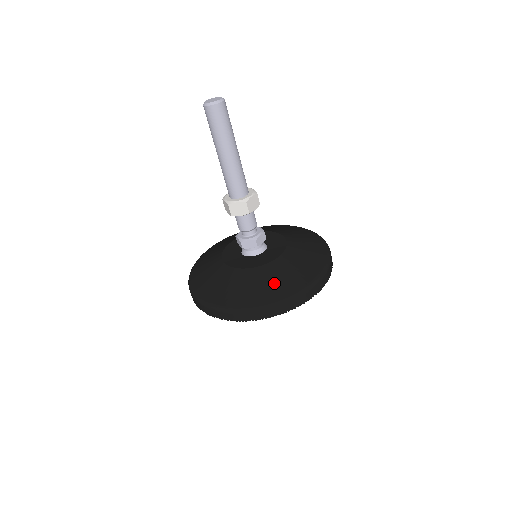
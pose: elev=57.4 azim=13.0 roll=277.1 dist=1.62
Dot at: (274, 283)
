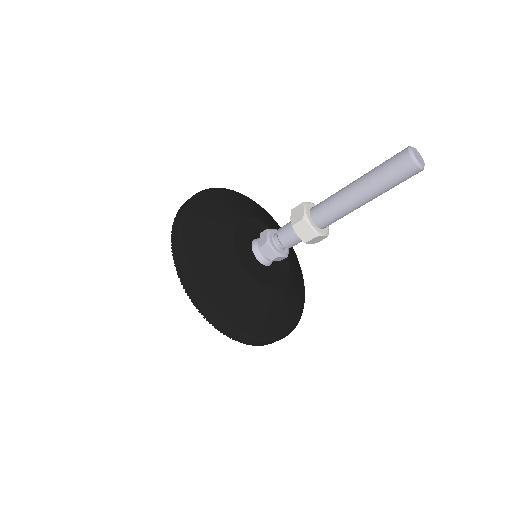
Dot at: (250, 308)
